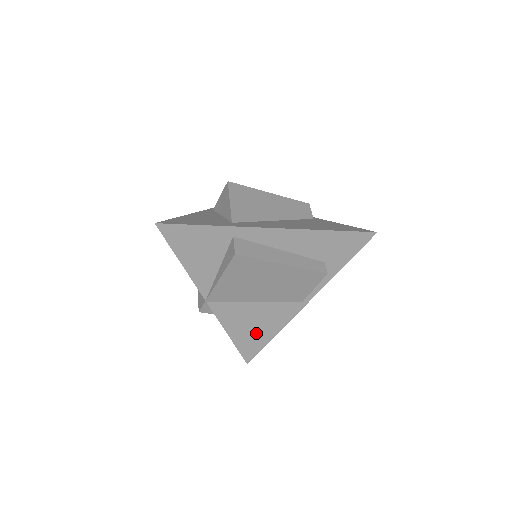
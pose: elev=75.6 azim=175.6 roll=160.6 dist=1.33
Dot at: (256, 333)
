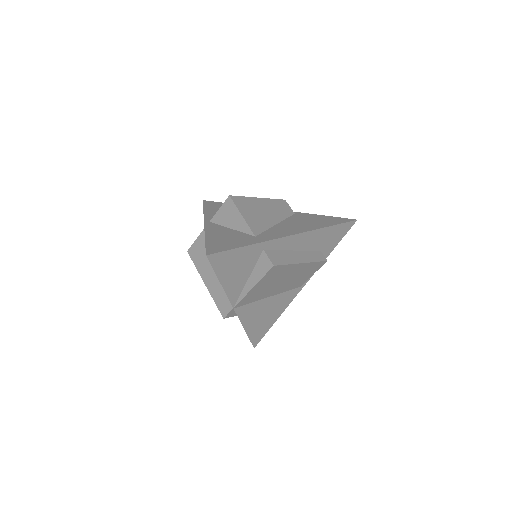
Dot at: (265, 321)
